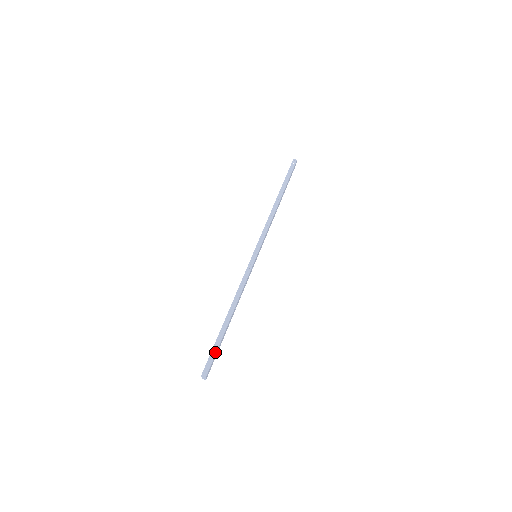
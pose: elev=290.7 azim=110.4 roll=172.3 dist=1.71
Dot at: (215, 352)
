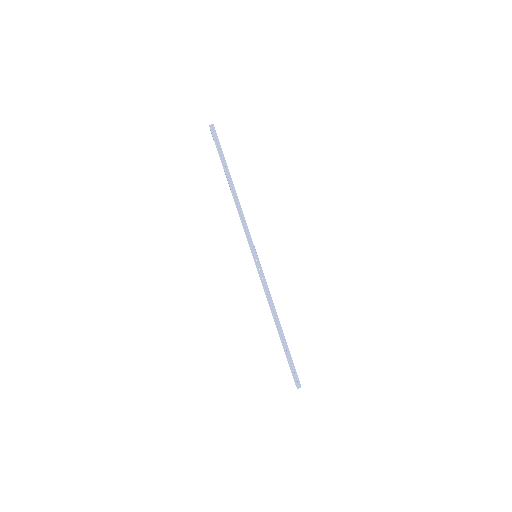
Dot at: (292, 364)
